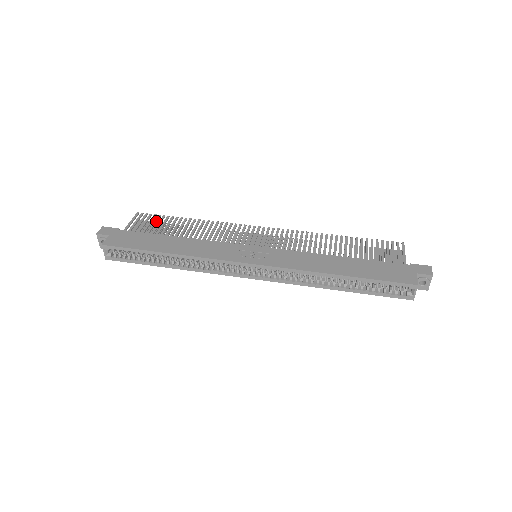
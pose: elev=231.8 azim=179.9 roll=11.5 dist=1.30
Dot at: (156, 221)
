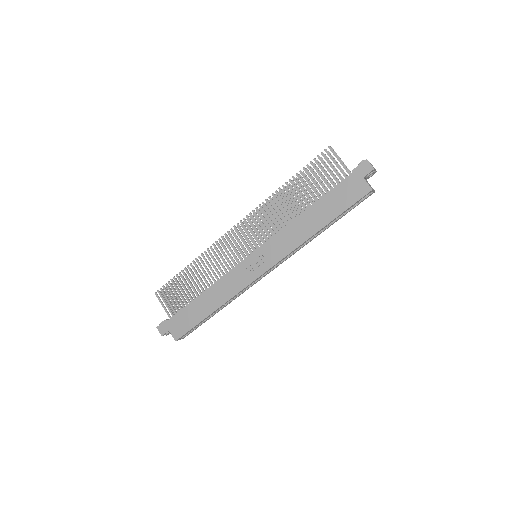
Dot at: (174, 290)
